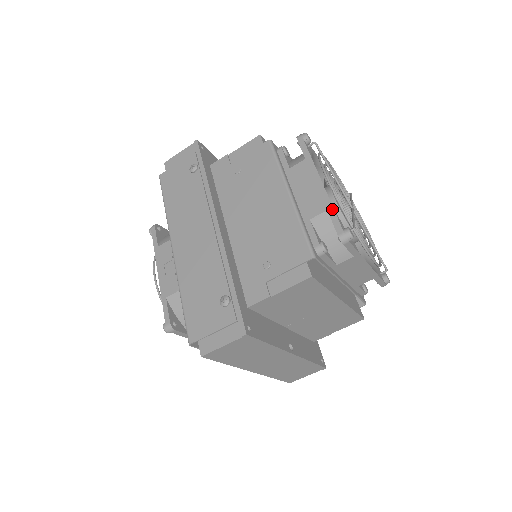
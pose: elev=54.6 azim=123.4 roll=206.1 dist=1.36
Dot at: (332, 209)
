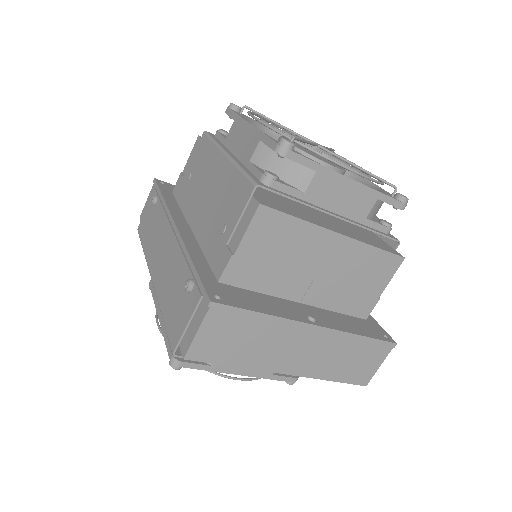
Dot at: (263, 135)
